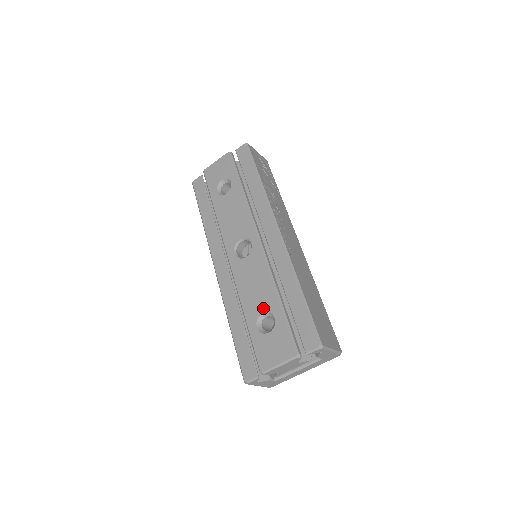
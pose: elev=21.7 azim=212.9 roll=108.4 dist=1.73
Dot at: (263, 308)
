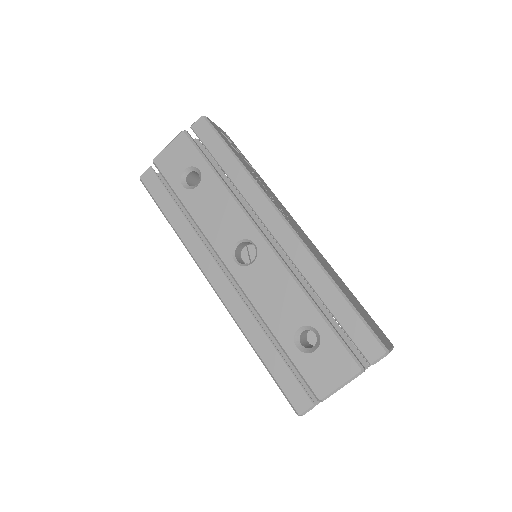
Dot at: (298, 322)
